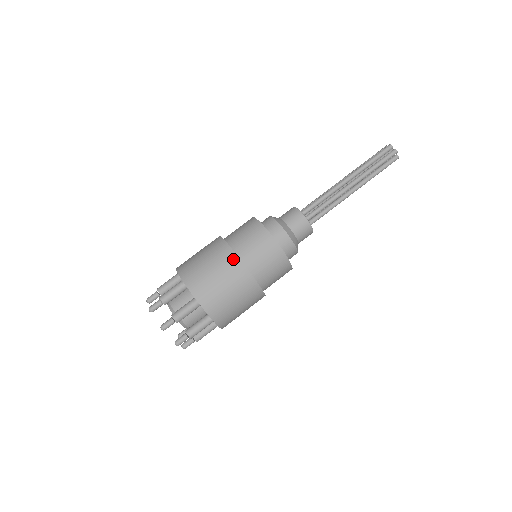
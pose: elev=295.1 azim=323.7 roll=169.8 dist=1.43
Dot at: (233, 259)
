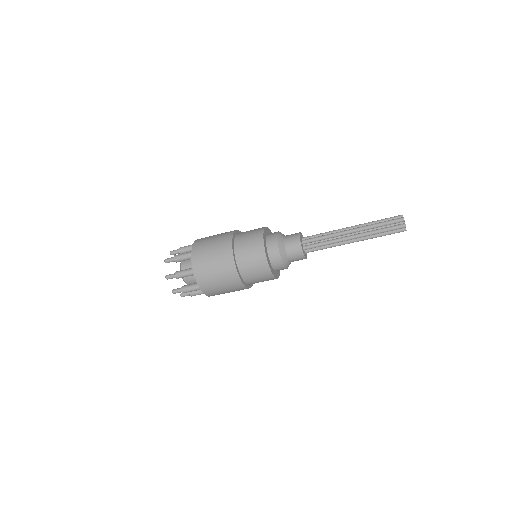
Dot at: (229, 235)
